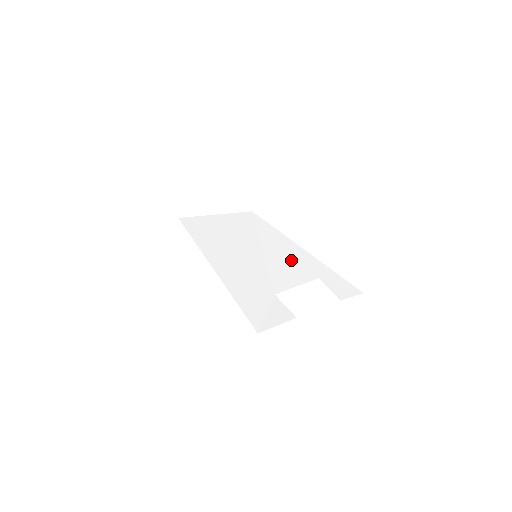
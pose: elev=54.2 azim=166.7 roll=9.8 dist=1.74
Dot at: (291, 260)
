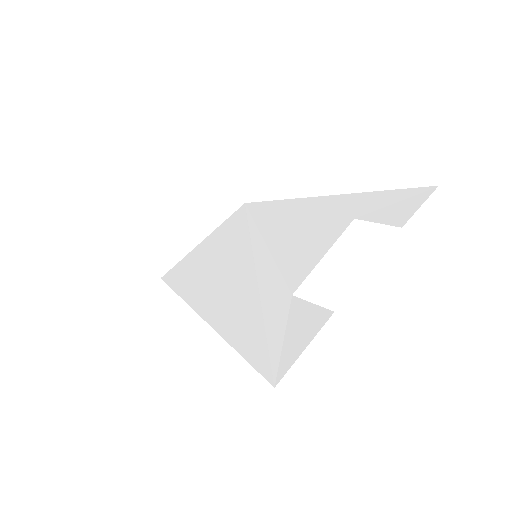
Dot at: (305, 225)
